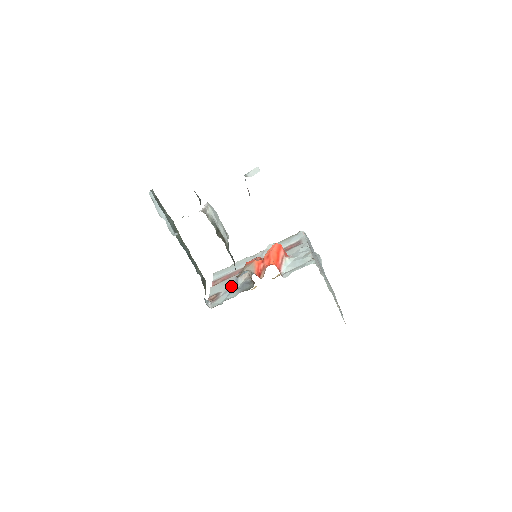
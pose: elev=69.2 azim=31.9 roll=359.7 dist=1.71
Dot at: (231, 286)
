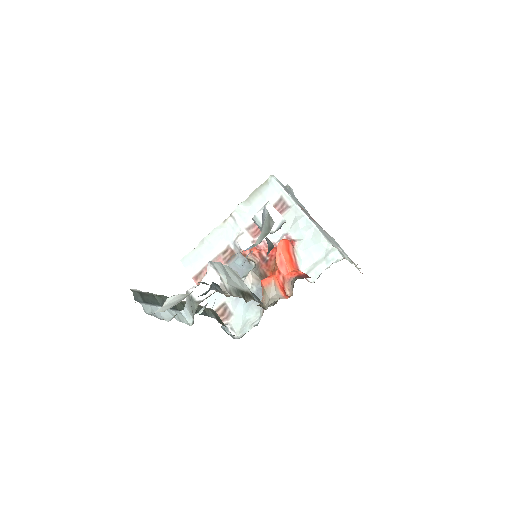
Dot at: occluded
